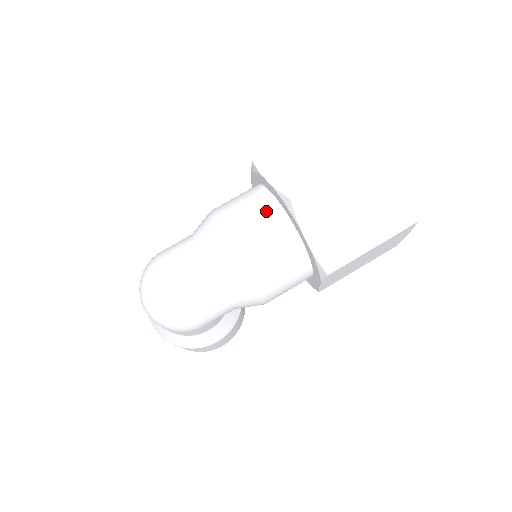
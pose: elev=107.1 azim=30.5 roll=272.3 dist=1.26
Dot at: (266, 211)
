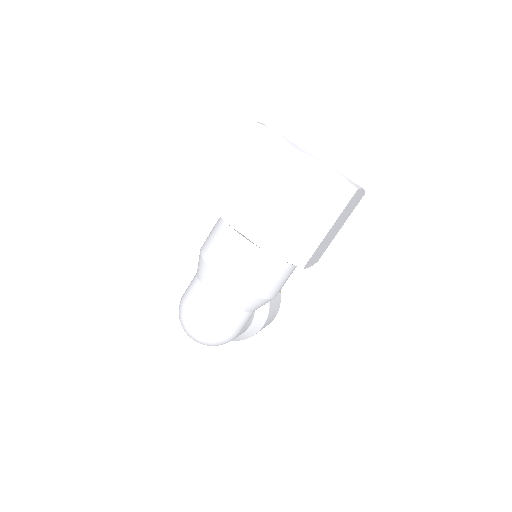
Dot at: (233, 242)
